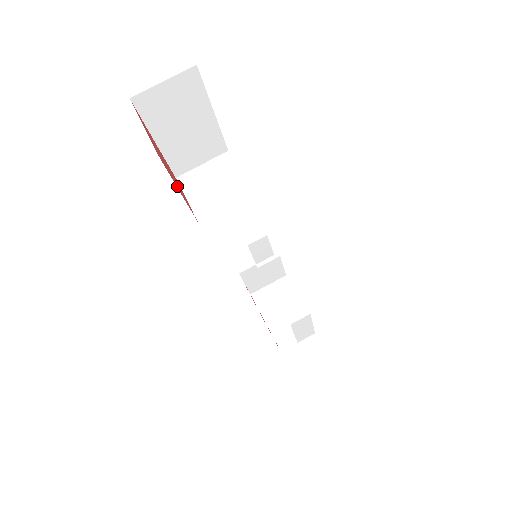
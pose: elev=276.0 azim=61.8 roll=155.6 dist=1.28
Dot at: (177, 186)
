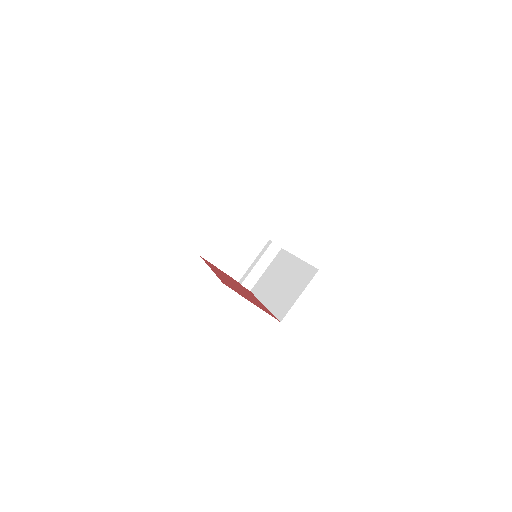
Dot at: (254, 298)
